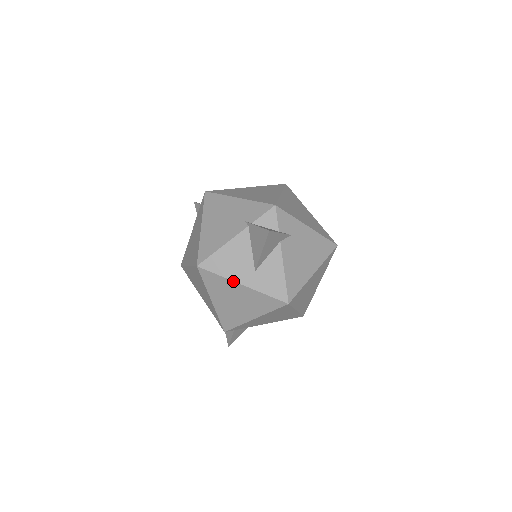
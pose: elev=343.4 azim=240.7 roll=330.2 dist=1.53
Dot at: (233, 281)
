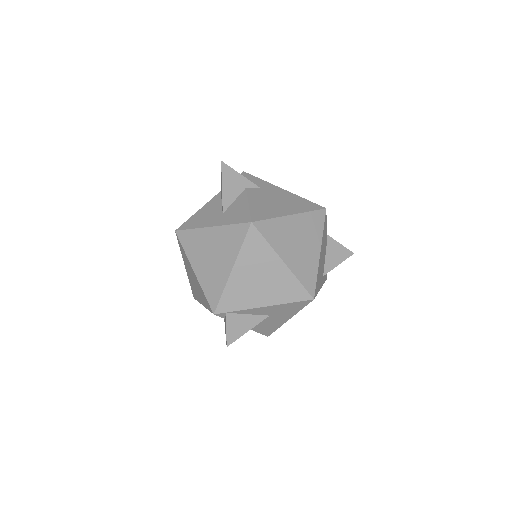
Dot at: (203, 228)
